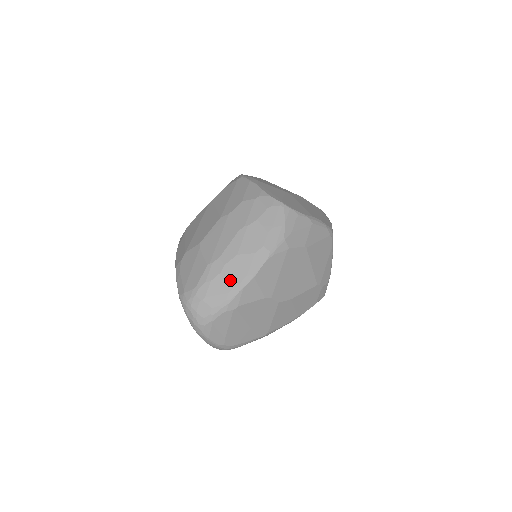
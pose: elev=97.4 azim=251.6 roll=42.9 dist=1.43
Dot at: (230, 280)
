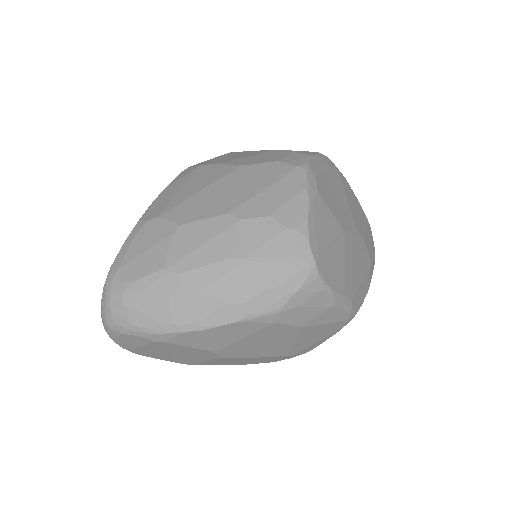
Dot at: (173, 311)
